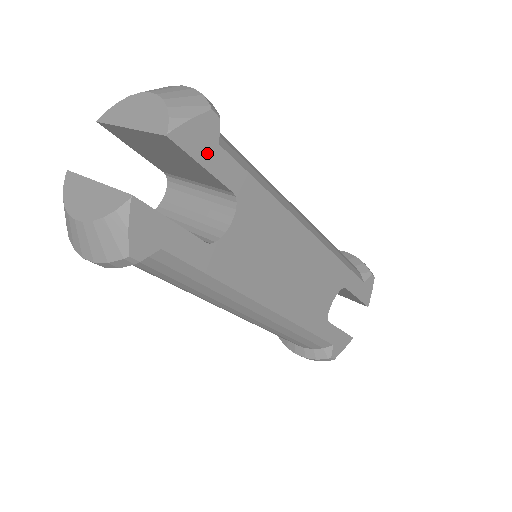
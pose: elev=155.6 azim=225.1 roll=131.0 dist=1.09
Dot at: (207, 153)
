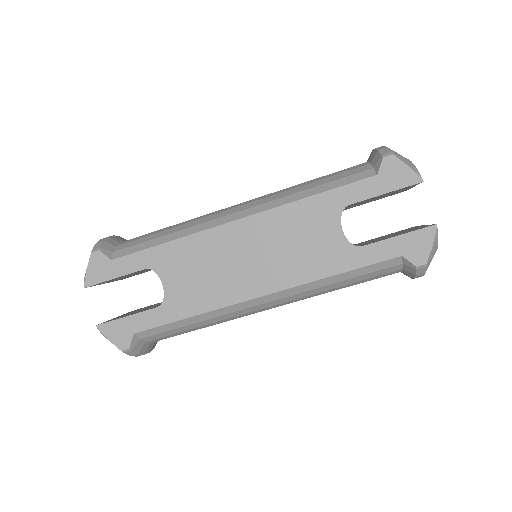
Dot at: (110, 271)
